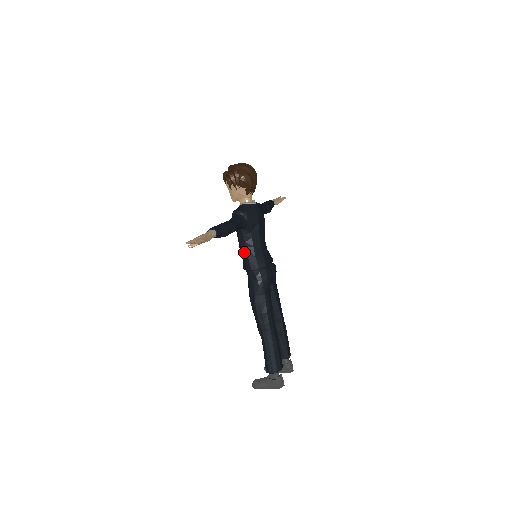
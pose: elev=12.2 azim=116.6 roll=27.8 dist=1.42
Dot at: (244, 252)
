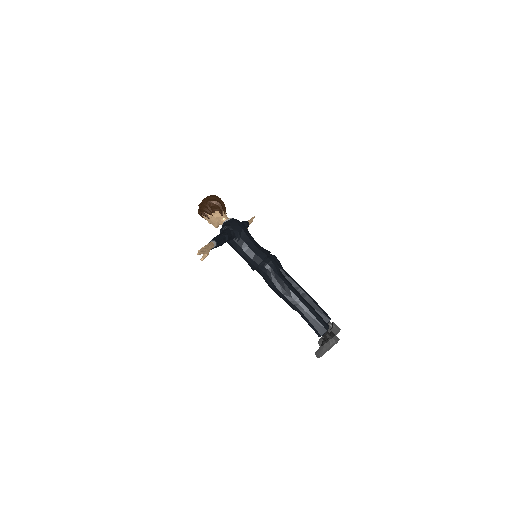
Dot at: (245, 256)
